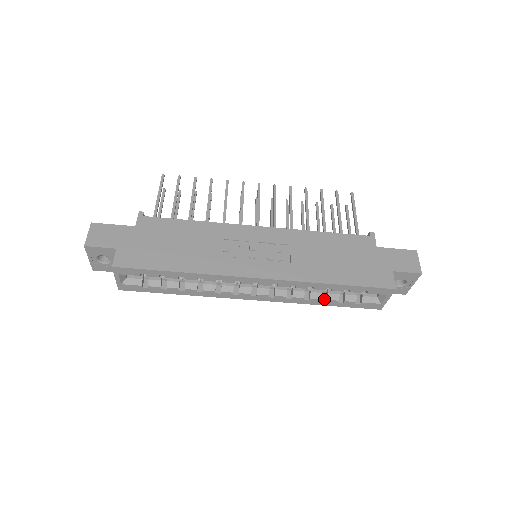
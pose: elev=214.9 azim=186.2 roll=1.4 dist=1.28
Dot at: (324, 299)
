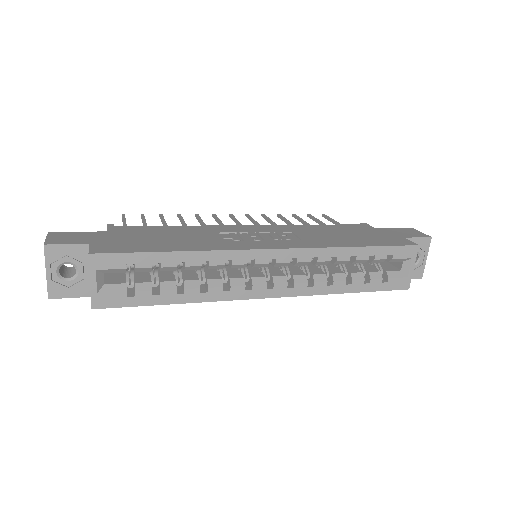
Dot at: (348, 283)
